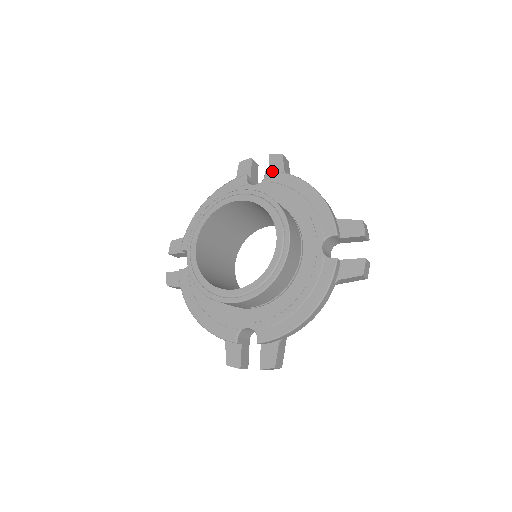
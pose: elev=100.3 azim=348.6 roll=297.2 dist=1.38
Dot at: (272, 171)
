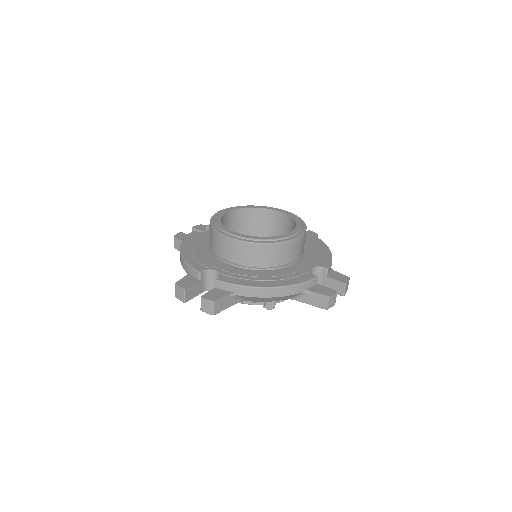
Dot at: occluded
